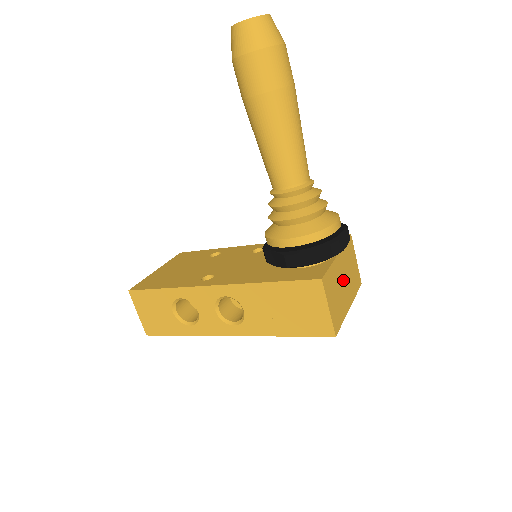
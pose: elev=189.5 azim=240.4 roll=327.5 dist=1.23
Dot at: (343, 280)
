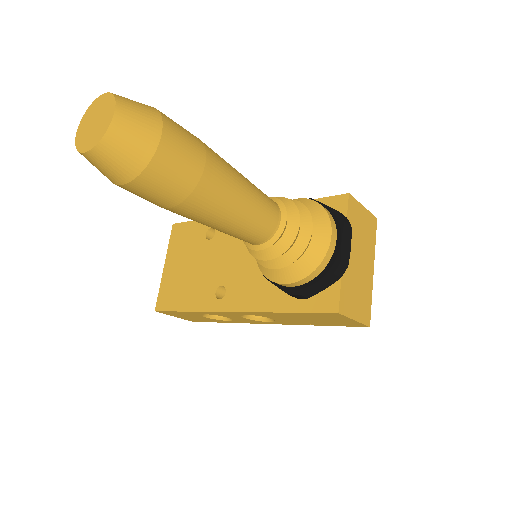
Dot at: (358, 262)
